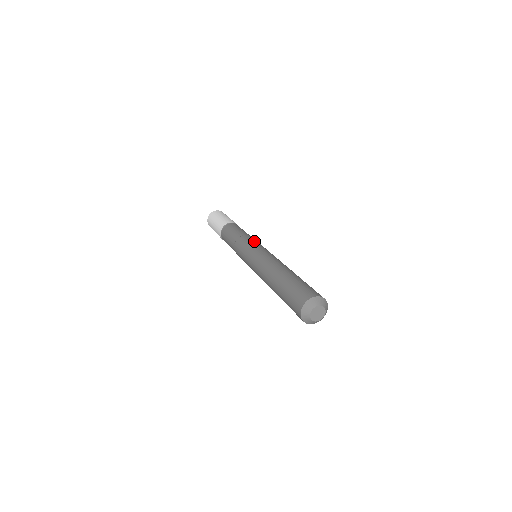
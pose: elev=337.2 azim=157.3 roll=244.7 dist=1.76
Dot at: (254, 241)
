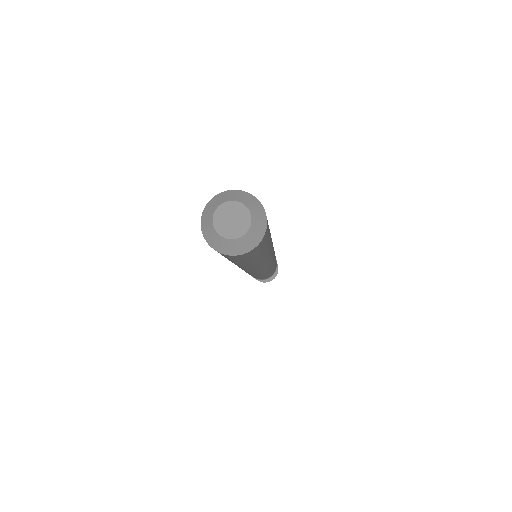
Dot at: occluded
